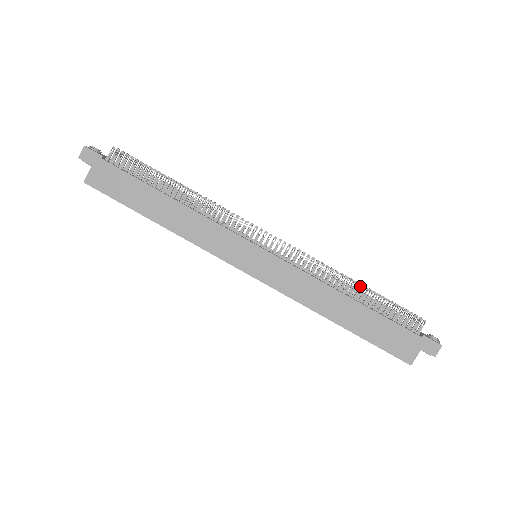
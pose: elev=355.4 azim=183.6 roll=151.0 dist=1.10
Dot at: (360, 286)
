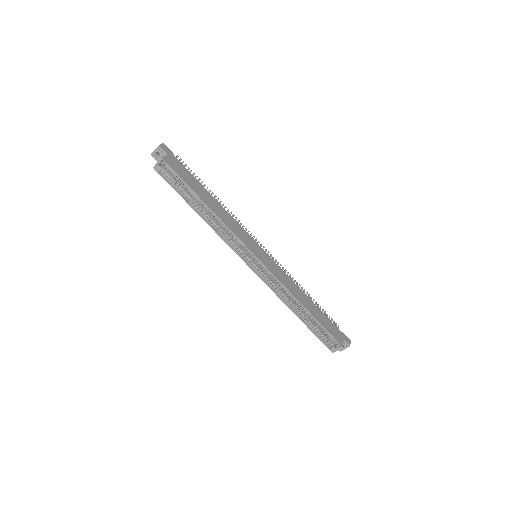
Dot at: (309, 294)
